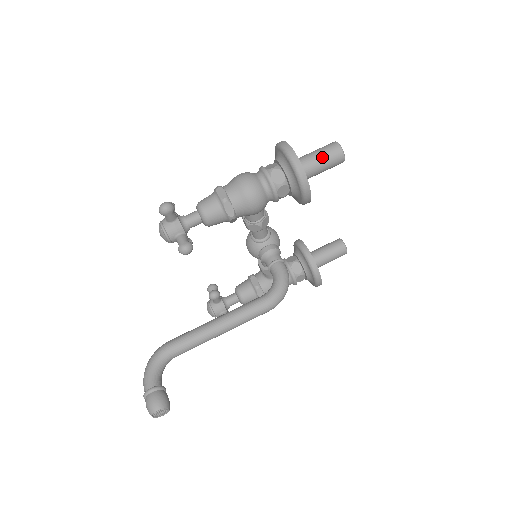
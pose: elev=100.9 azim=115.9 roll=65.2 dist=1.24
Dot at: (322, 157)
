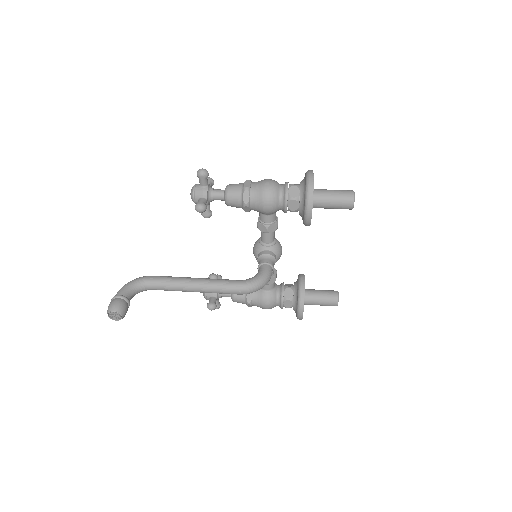
Dot at: (336, 195)
